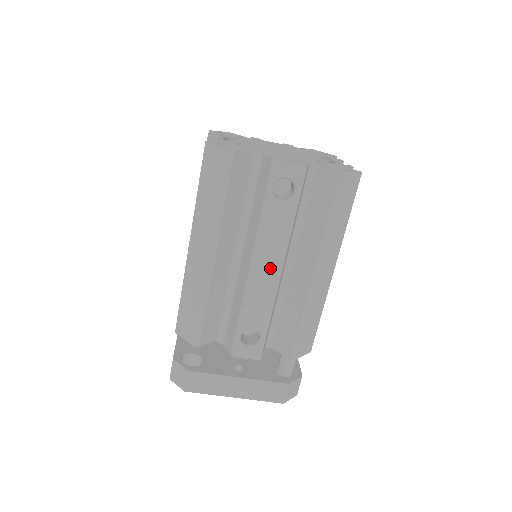
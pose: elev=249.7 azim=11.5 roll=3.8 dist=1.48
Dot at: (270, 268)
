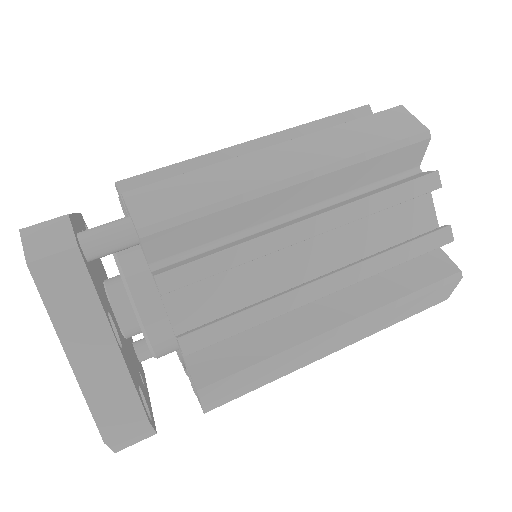
Dot at: occluded
